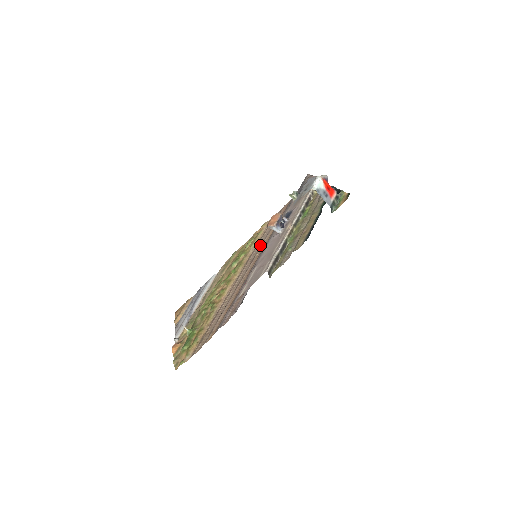
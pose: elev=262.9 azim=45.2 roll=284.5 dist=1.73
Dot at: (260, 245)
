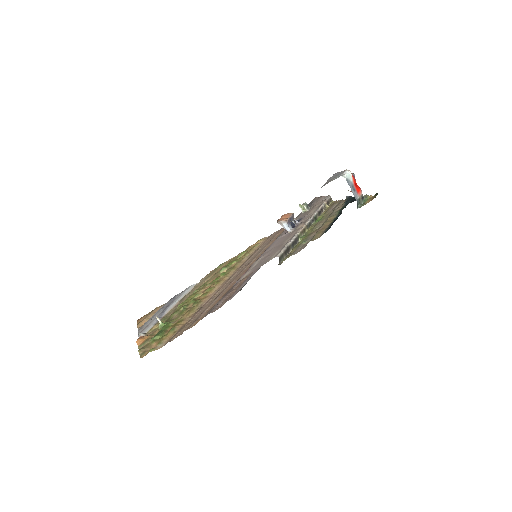
Dot at: occluded
